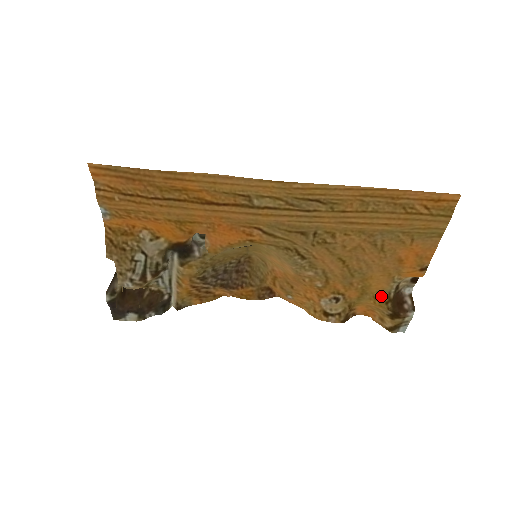
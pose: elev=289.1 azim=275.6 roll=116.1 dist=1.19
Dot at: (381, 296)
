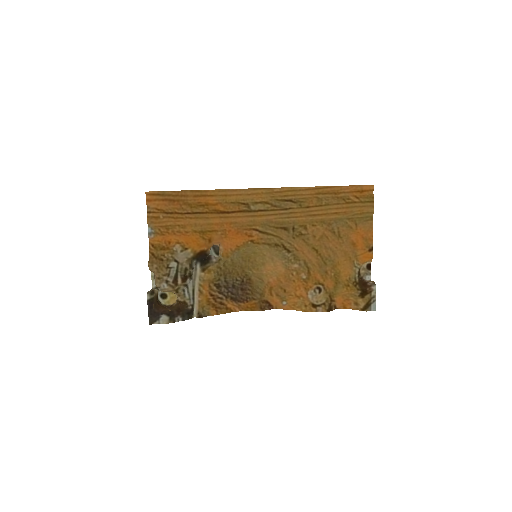
Dot at: (350, 282)
